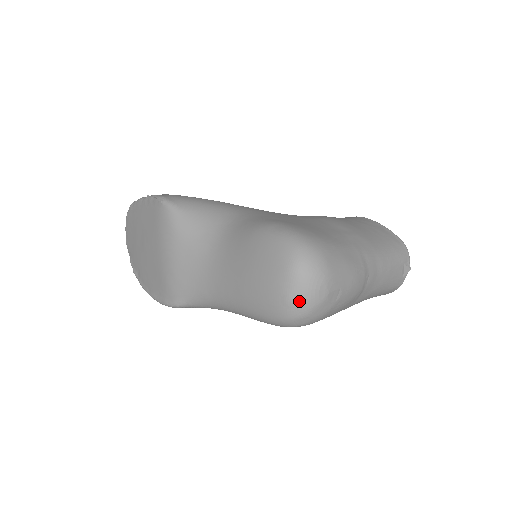
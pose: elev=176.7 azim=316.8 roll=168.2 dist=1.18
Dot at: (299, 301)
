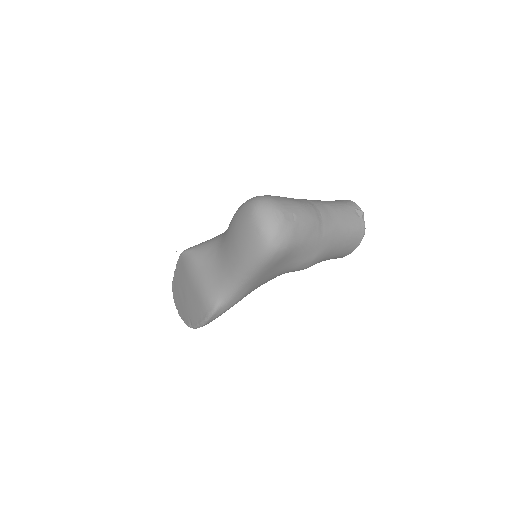
Dot at: (266, 226)
